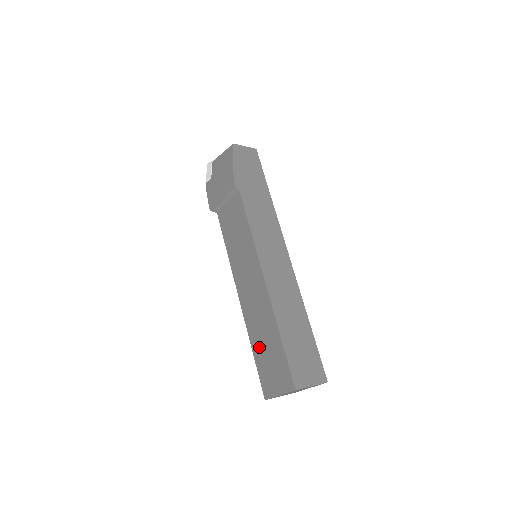
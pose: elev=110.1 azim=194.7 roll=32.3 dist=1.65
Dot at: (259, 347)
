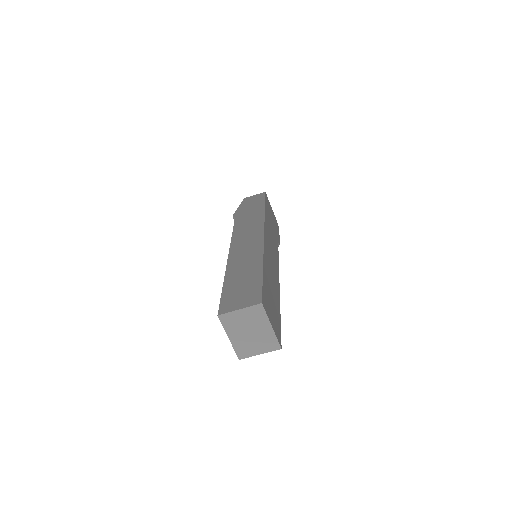
Dot at: occluded
